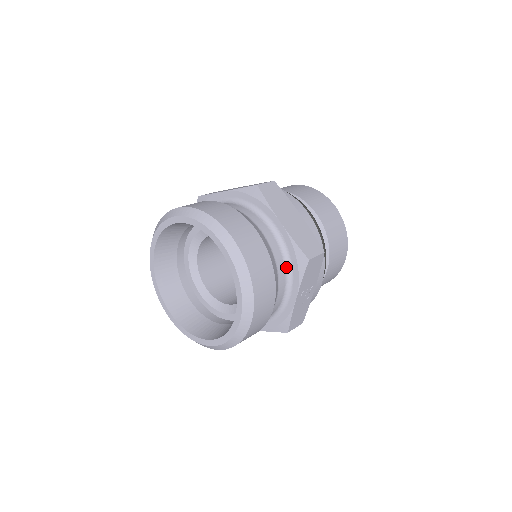
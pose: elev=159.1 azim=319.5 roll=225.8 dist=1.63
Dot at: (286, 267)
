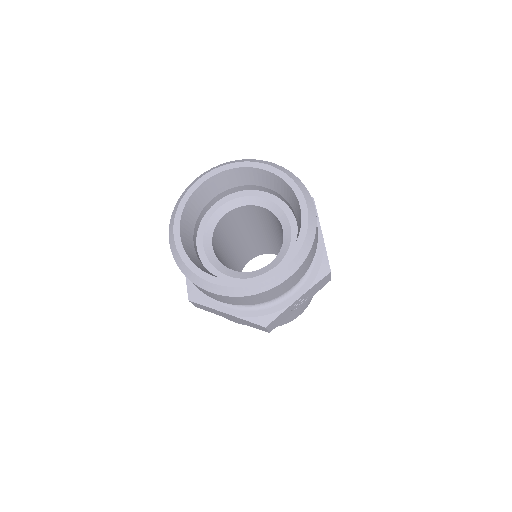
Dot at: occluded
